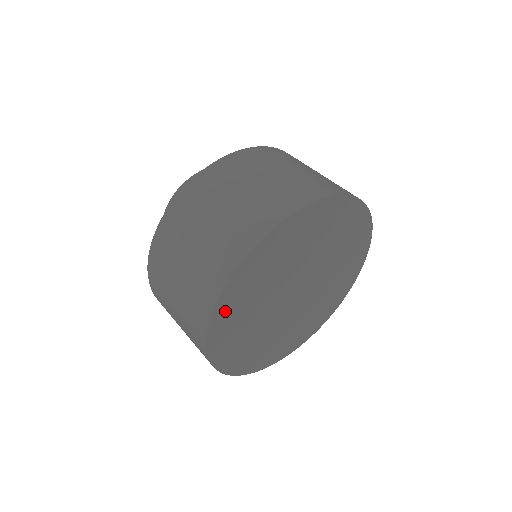
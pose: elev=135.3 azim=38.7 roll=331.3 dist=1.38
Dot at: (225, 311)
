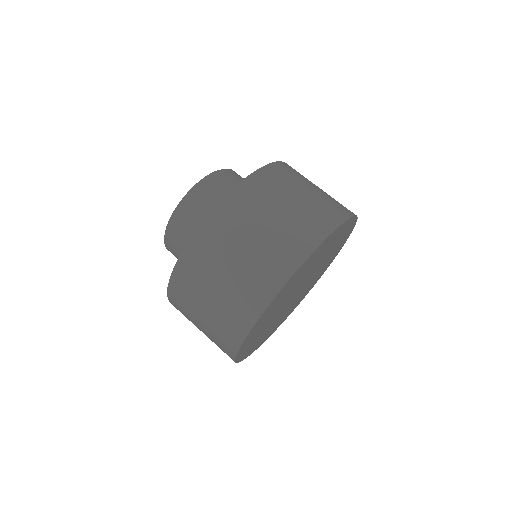
Dot at: (248, 339)
